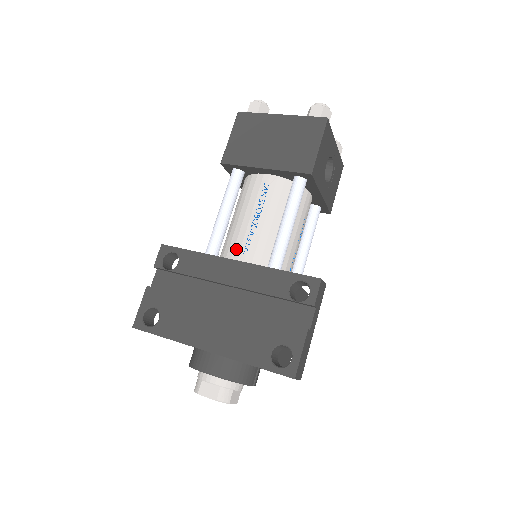
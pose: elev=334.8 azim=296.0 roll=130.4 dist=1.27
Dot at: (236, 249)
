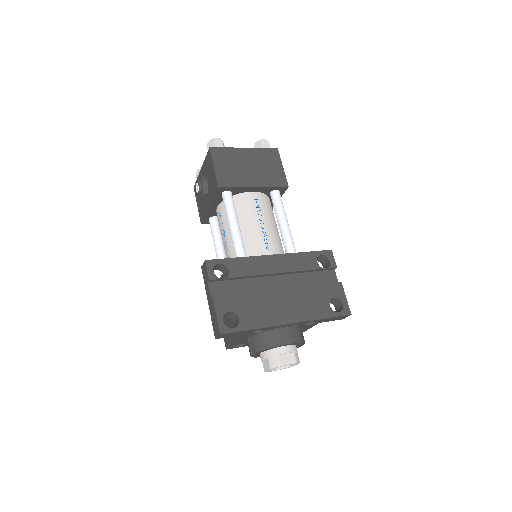
Dot at: (260, 249)
